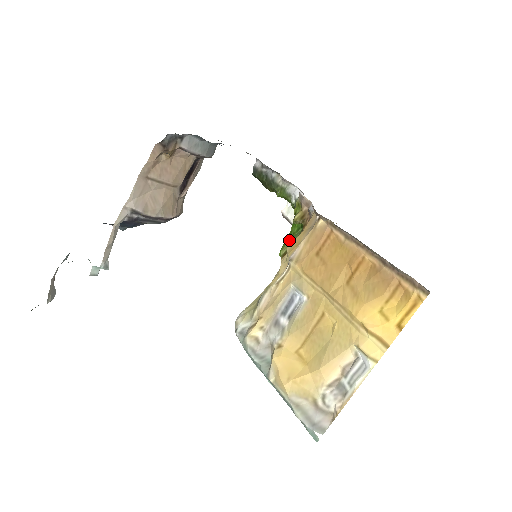
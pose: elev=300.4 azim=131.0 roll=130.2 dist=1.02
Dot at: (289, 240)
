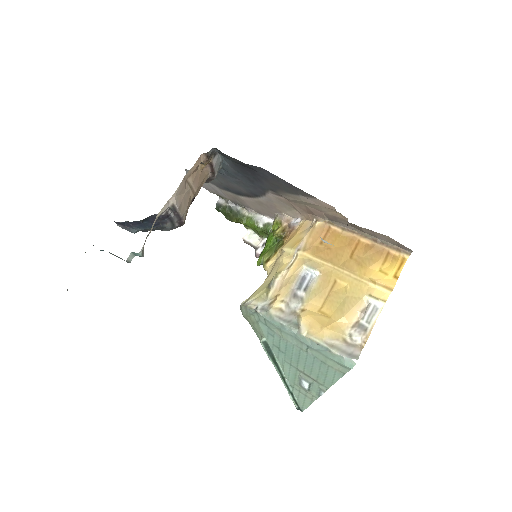
Dot at: (266, 252)
